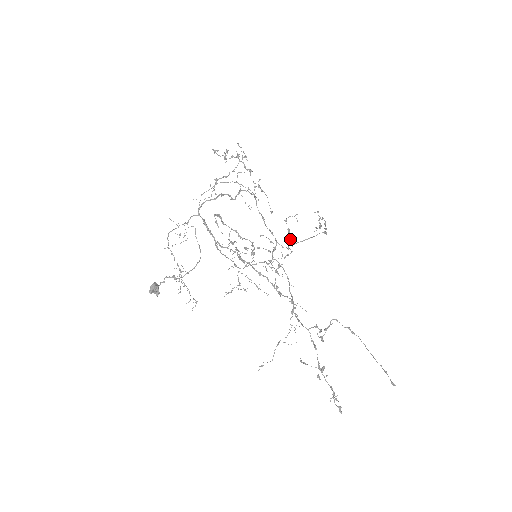
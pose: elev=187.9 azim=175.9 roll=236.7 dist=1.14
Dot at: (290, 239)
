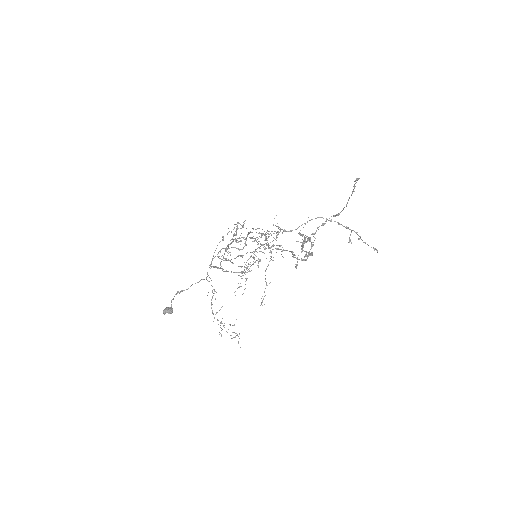
Dot at: (283, 231)
